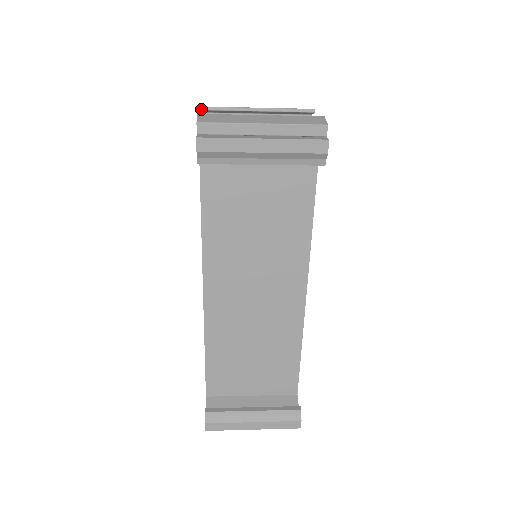
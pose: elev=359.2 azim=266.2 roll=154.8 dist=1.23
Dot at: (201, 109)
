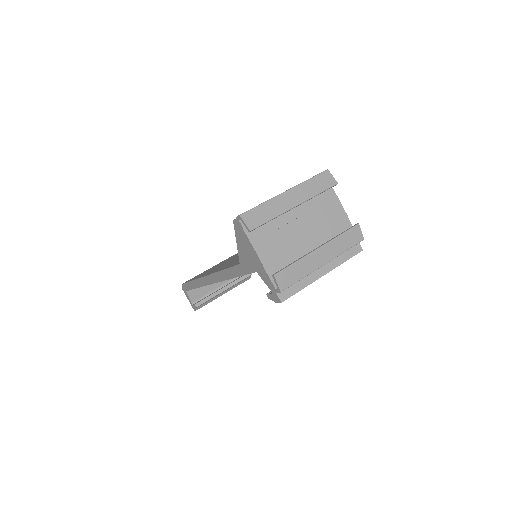
Dot at: occluded
